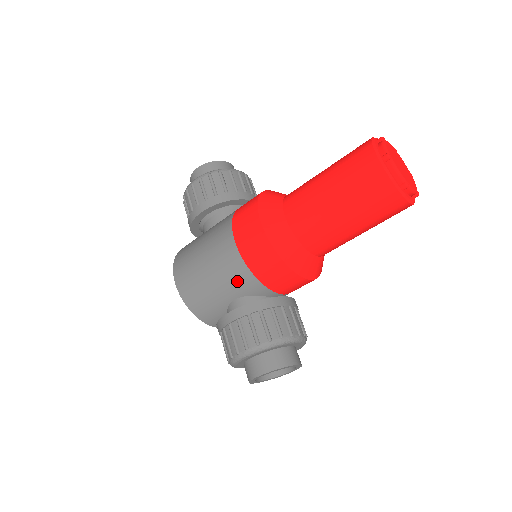
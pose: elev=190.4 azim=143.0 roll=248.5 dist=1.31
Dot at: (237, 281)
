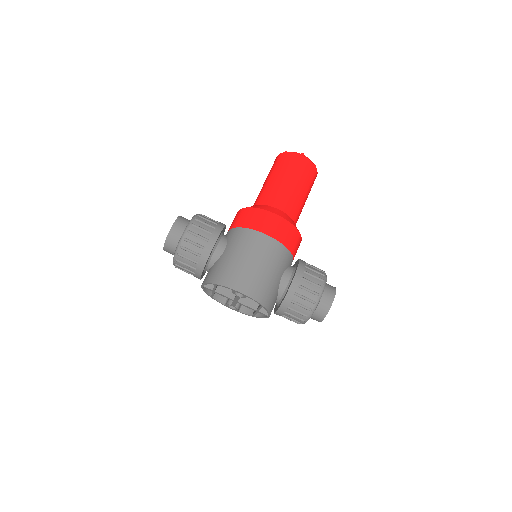
Dot at: (281, 259)
